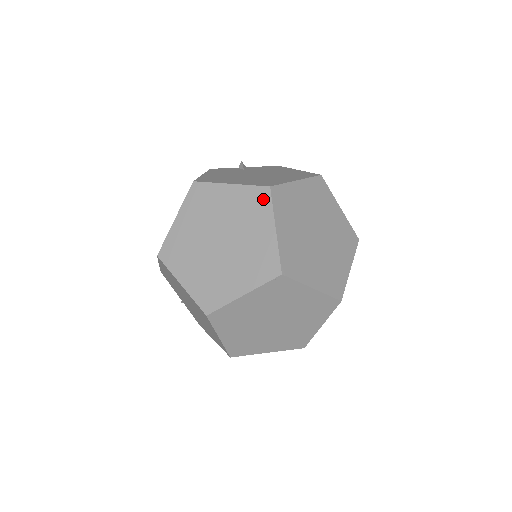
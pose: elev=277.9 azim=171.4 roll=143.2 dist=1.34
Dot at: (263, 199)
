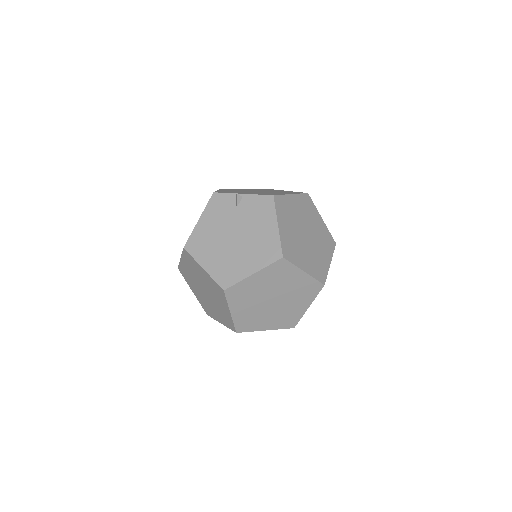
Dot at: (221, 293)
